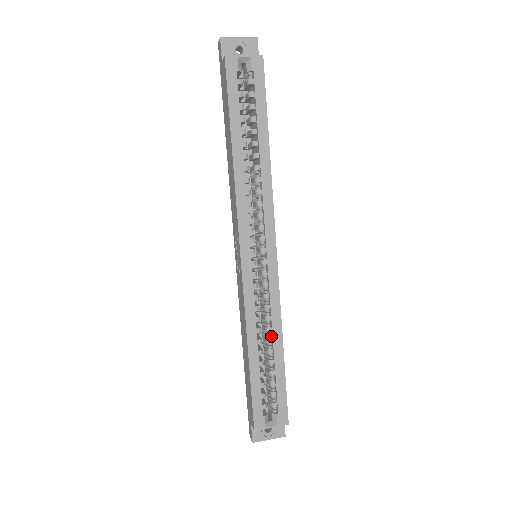
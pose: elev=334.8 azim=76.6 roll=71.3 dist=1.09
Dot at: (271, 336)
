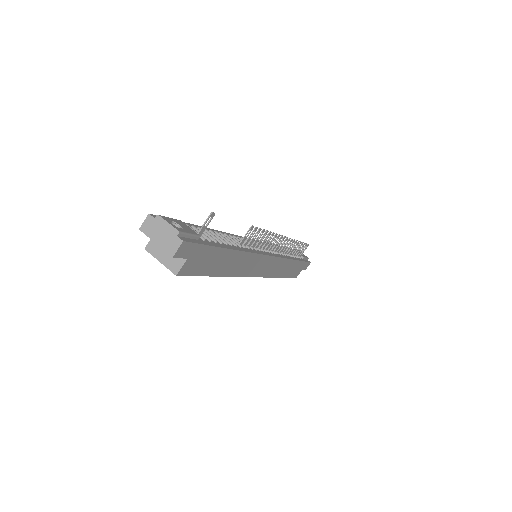
Dot at: occluded
